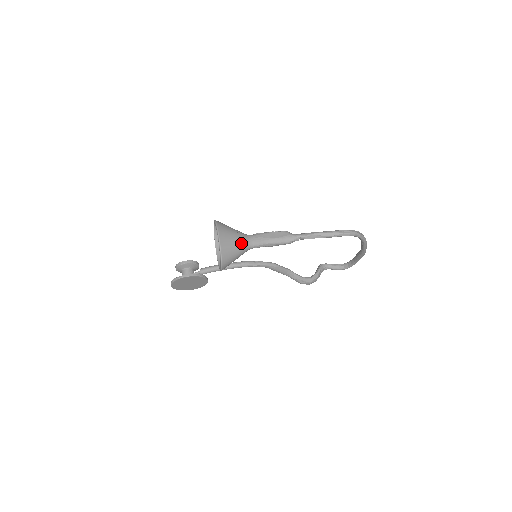
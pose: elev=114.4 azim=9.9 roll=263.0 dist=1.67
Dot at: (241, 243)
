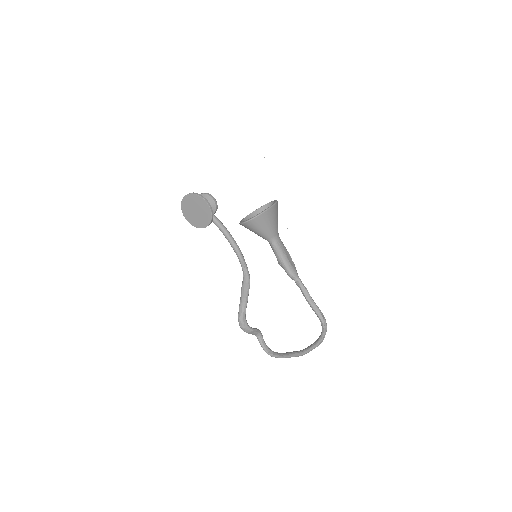
Dot at: (274, 229)
